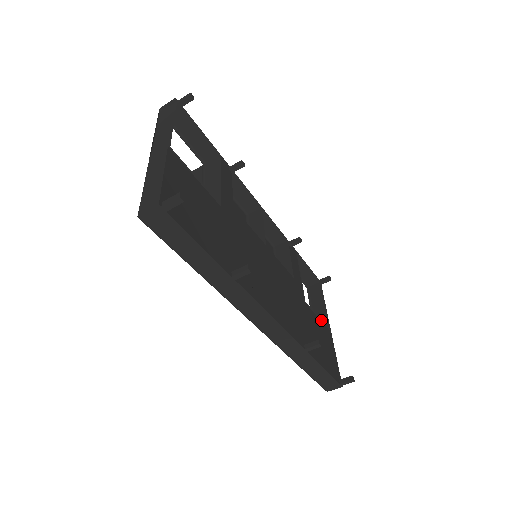
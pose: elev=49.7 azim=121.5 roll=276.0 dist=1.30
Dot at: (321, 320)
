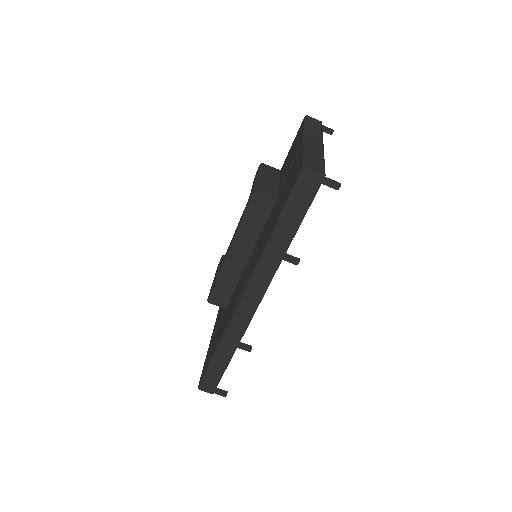
Dot at: occluded
